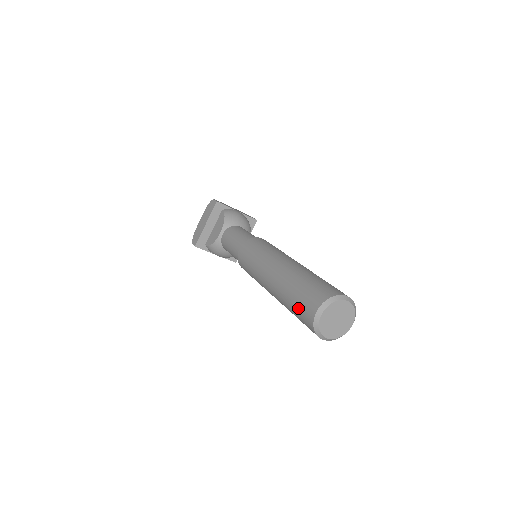
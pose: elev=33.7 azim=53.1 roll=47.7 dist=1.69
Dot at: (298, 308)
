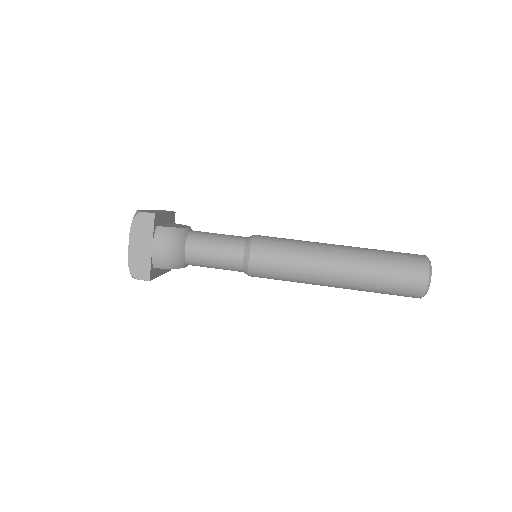
Dot at: (401, 255)
